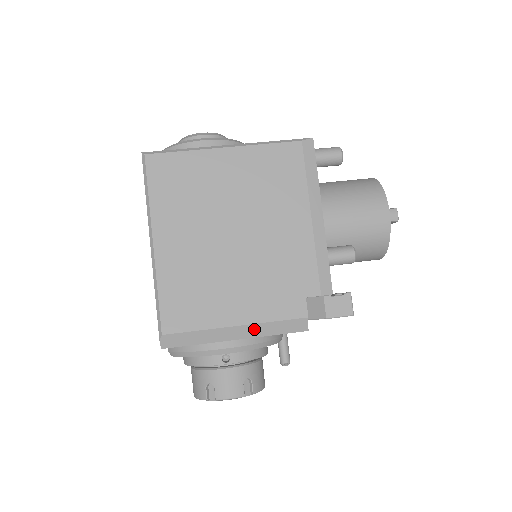
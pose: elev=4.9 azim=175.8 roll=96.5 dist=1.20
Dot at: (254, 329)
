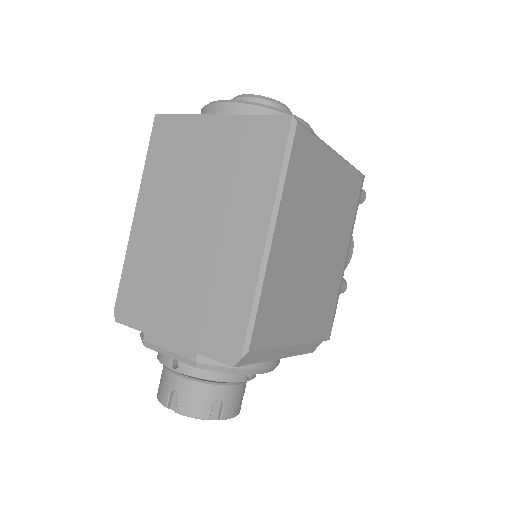
Dot at: (295, 349)
